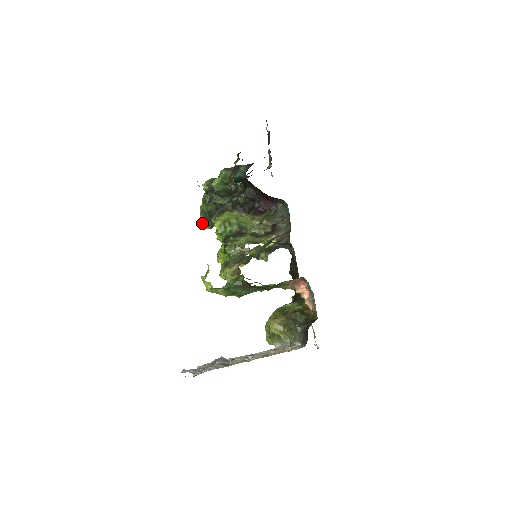
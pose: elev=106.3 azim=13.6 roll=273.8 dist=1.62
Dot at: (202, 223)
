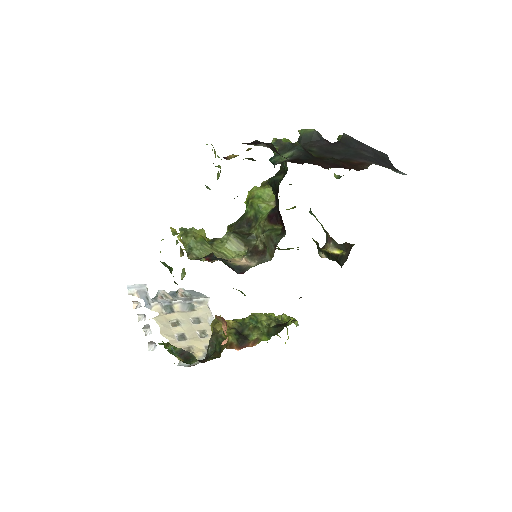
Dot at: occluded
